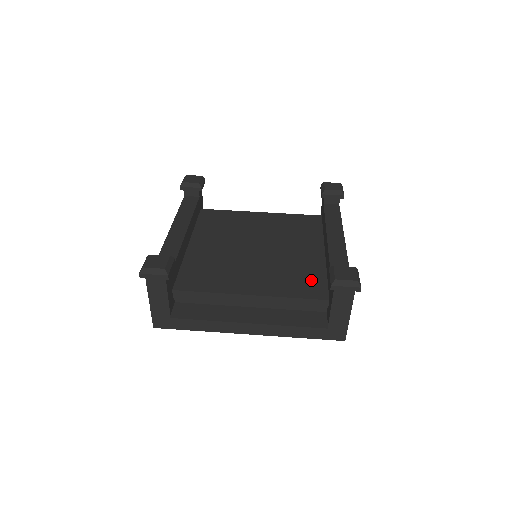
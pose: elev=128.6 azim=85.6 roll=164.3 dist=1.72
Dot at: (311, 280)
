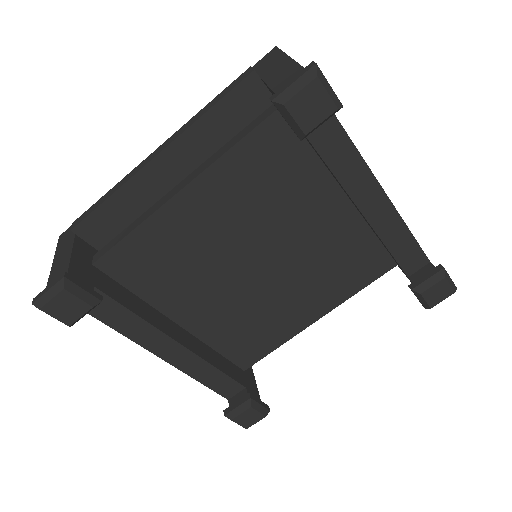
Dot at: (363, 257)
